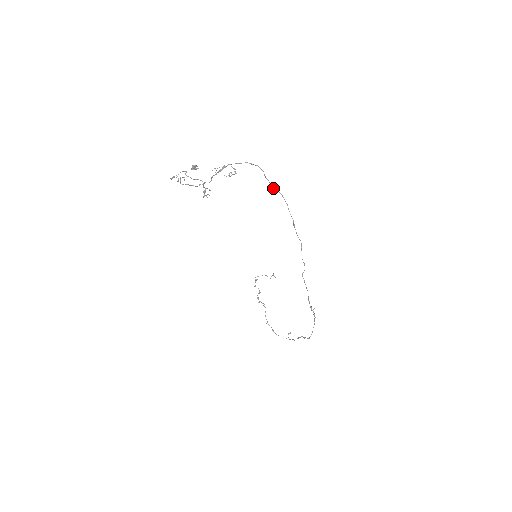
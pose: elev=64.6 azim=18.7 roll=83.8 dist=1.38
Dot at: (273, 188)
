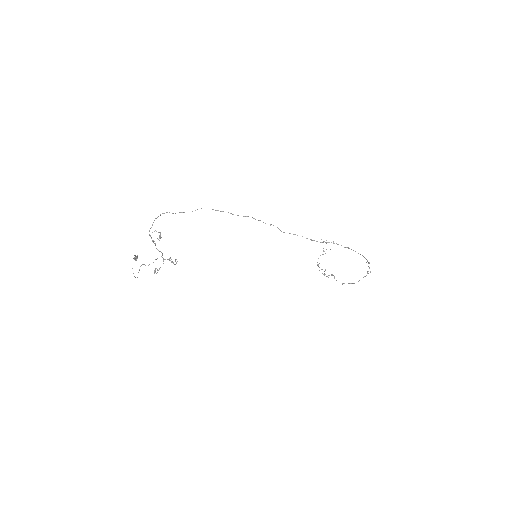
Dot at: occluded
